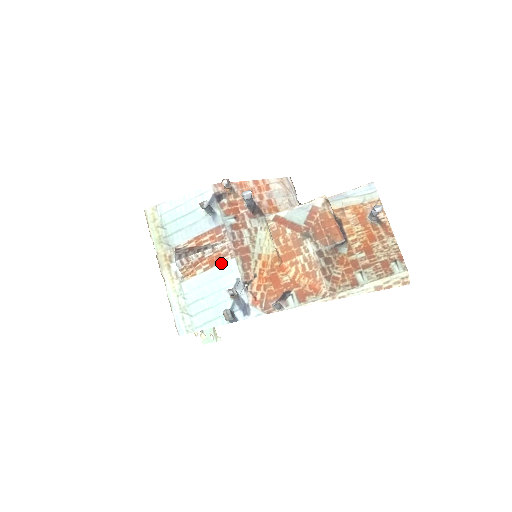
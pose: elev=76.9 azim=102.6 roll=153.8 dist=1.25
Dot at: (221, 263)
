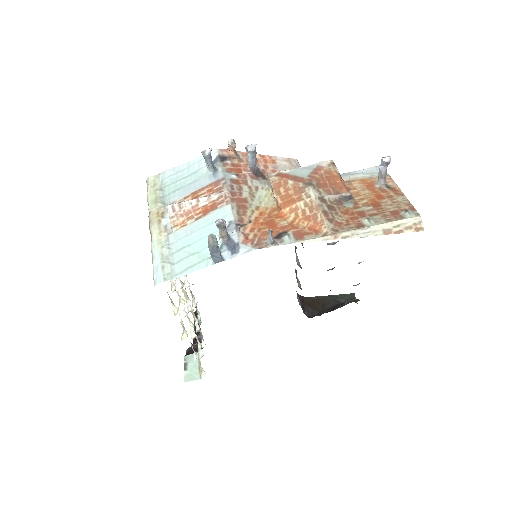
Dot at: (215, 210)
